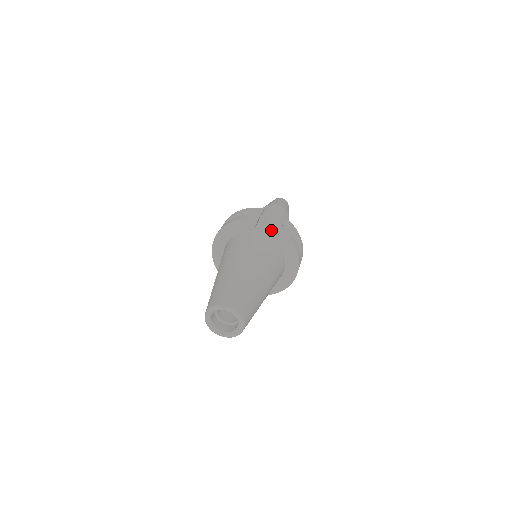
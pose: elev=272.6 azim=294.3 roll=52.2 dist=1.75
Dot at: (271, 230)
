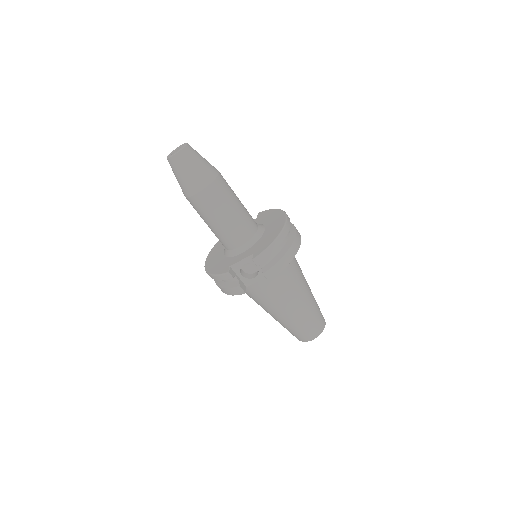
Dot at: occluded
